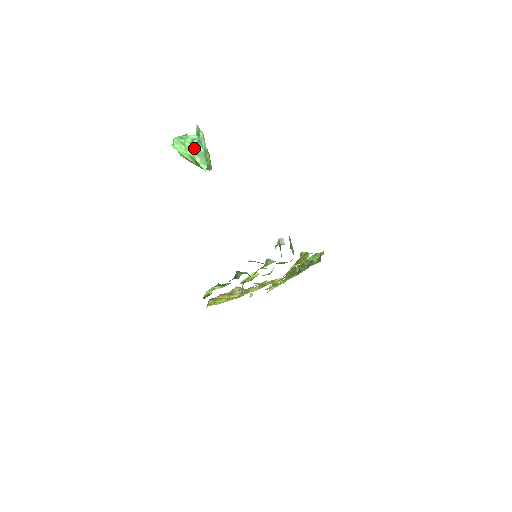
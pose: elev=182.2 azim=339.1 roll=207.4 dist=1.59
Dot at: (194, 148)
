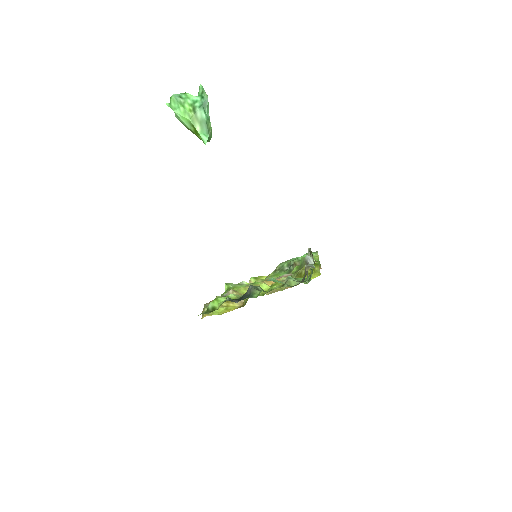
Dot at: (195, 113)
